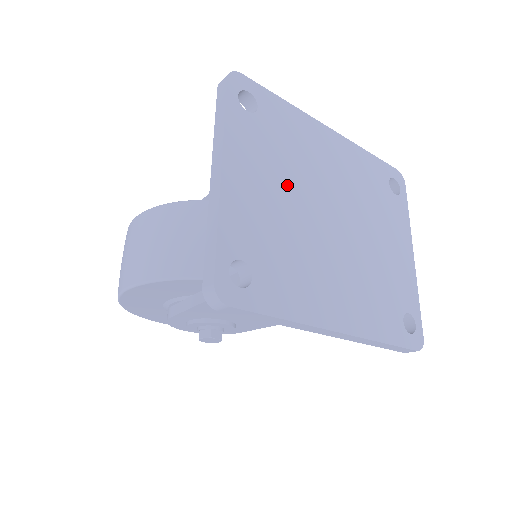
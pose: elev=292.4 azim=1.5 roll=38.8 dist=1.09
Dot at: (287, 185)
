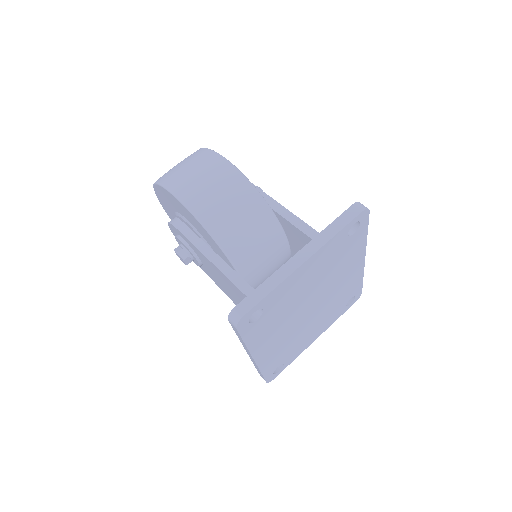
Dot at: (317, 281)
